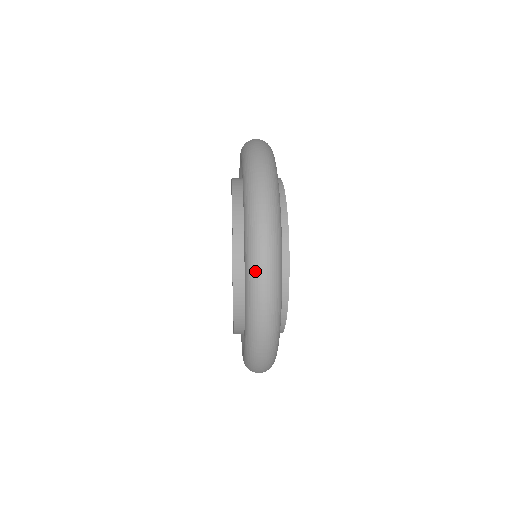
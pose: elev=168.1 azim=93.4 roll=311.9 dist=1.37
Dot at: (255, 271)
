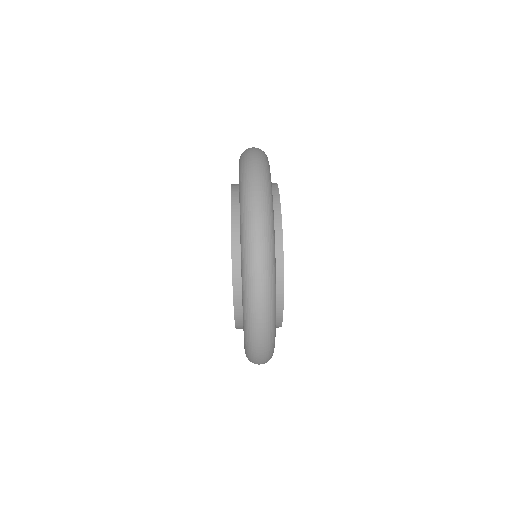
Dot at: occluded
